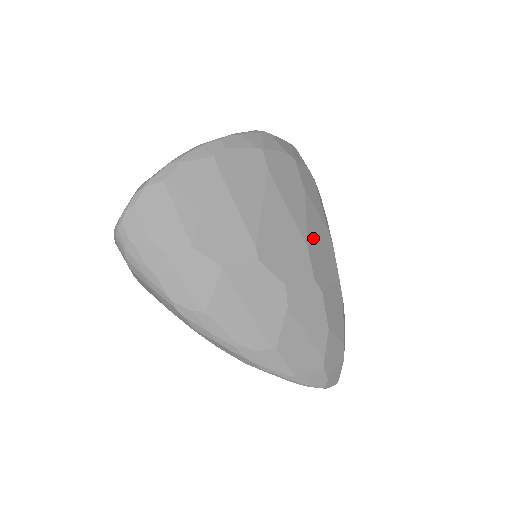
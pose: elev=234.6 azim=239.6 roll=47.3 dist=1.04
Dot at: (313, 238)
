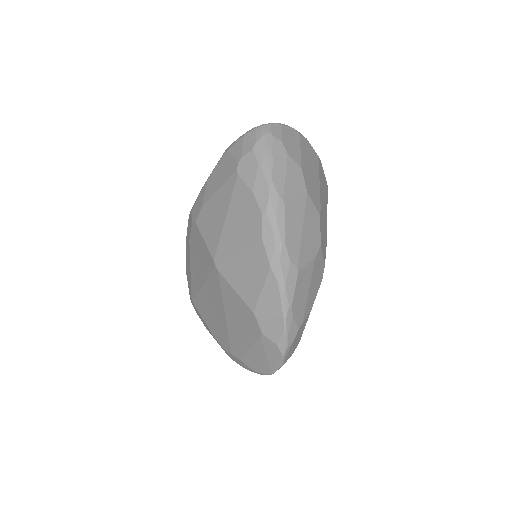
Dot at: occluded
